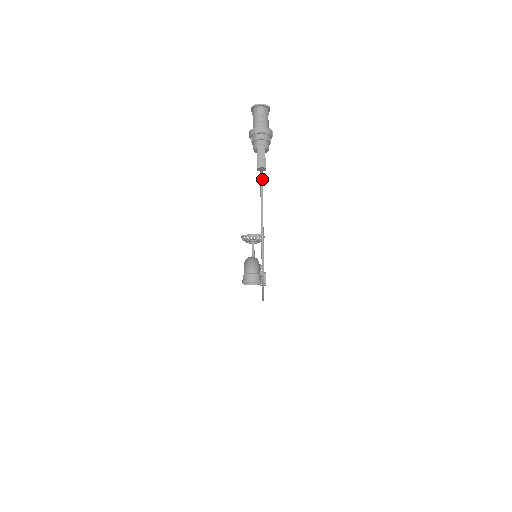
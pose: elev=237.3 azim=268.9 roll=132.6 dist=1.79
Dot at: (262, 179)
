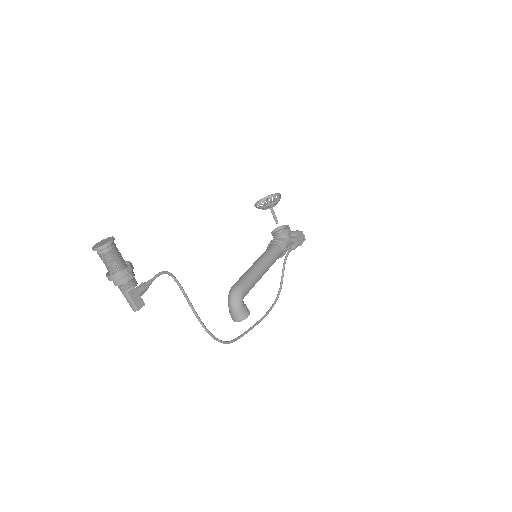
Dot at: (169, 274)
